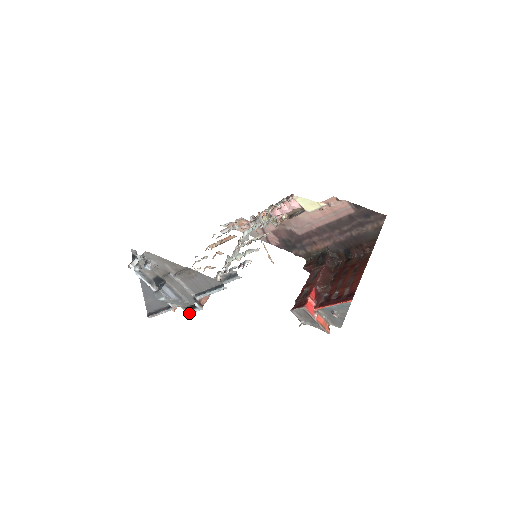
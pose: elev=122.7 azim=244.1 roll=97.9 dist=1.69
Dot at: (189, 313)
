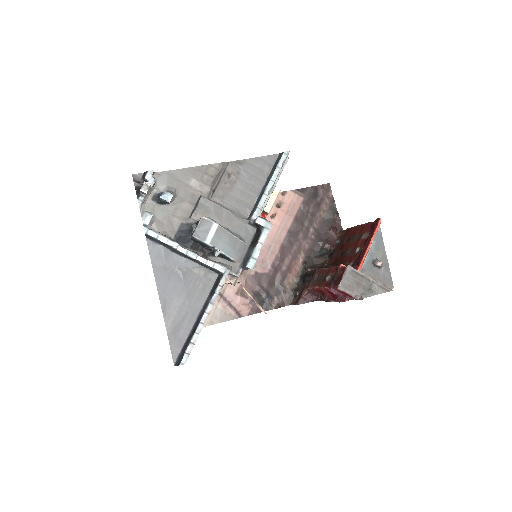
Dot at: (254, 259)
